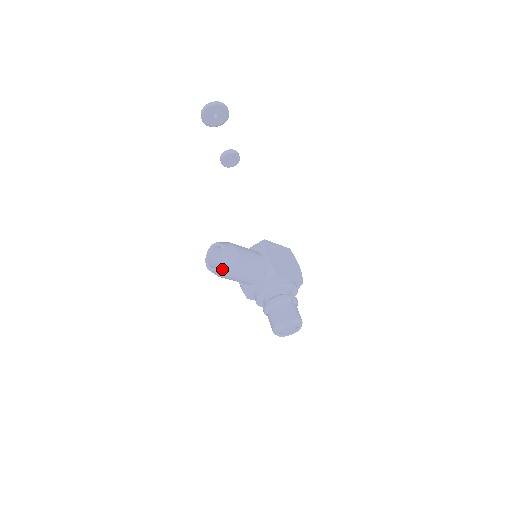
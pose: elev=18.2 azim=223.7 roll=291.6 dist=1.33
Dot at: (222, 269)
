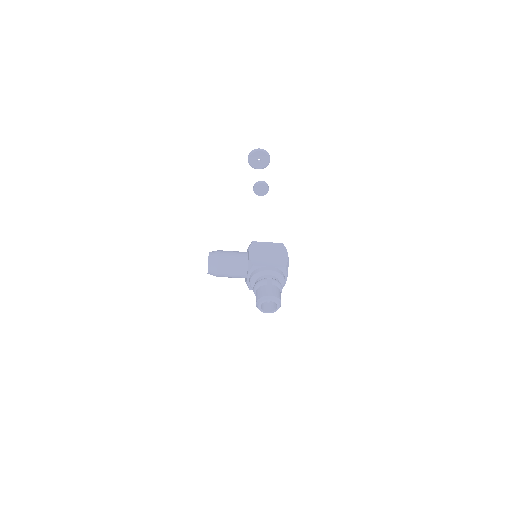
Dot at: (210, 270)
